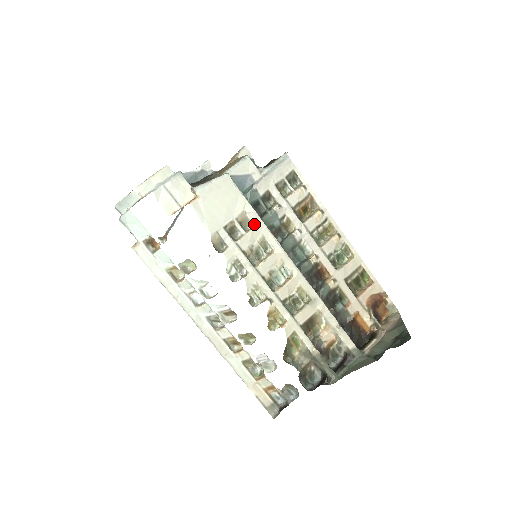
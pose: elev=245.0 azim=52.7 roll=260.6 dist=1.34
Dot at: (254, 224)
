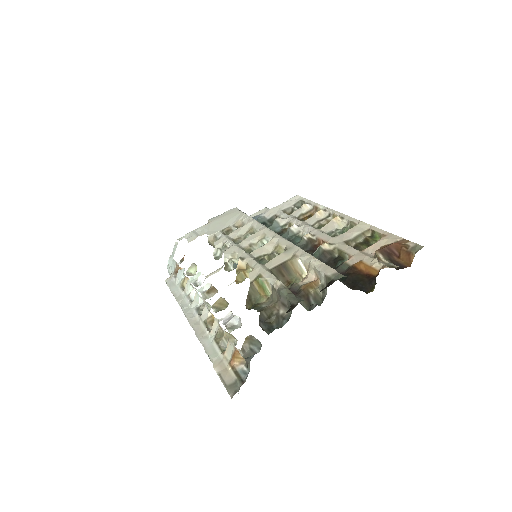
Dot at: (247, 223)
